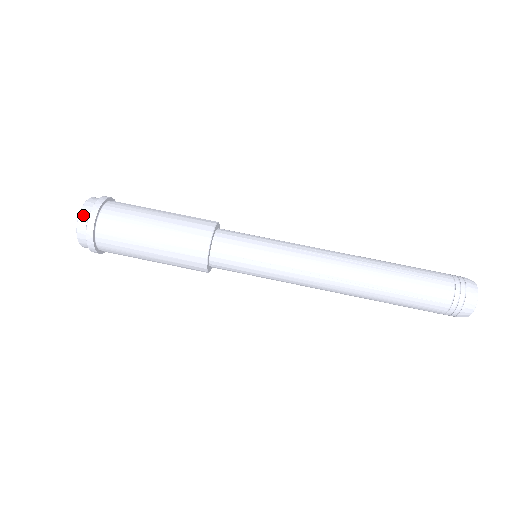
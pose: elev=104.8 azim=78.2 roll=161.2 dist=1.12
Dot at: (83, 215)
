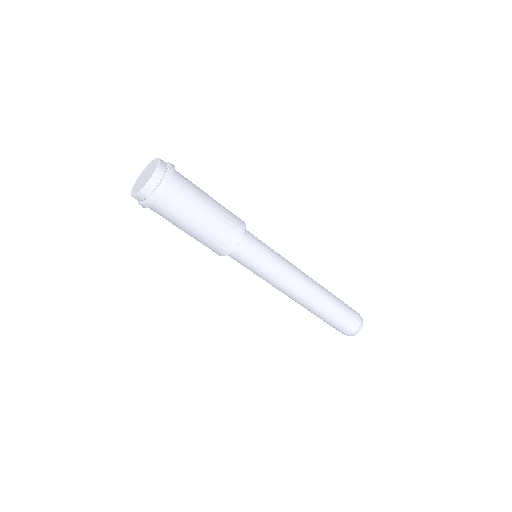
Dot at: (135, 198)
